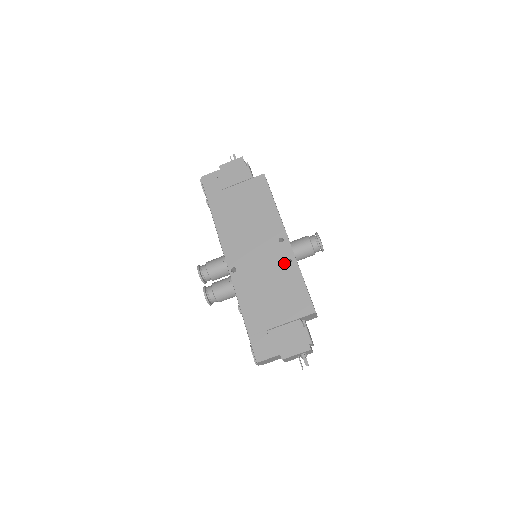
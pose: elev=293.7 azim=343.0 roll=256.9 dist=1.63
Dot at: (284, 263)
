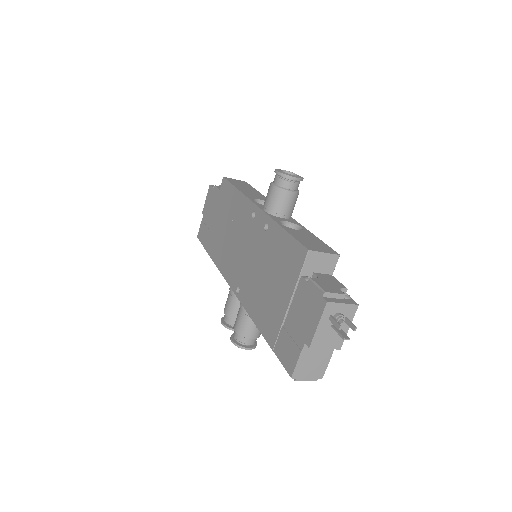
Dot at: (264, 233)
